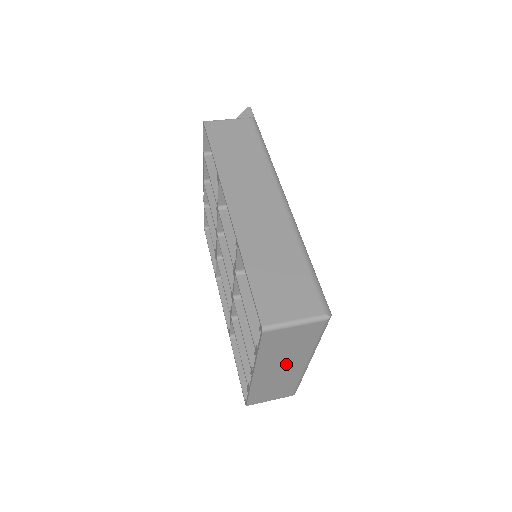
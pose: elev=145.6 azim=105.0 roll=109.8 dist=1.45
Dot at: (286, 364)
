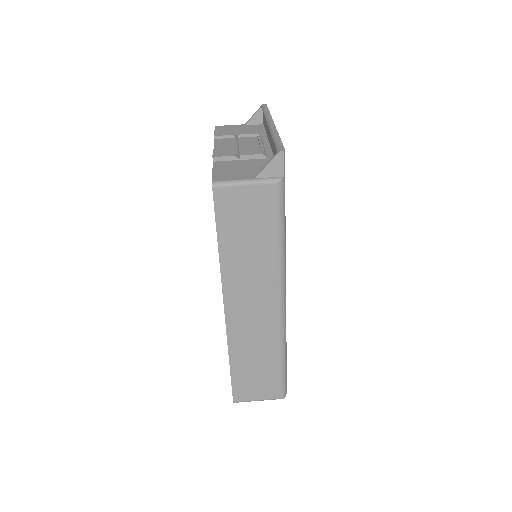
Dot at: occluded
